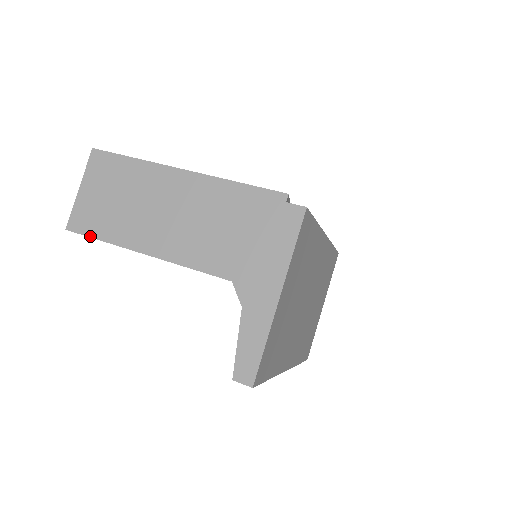
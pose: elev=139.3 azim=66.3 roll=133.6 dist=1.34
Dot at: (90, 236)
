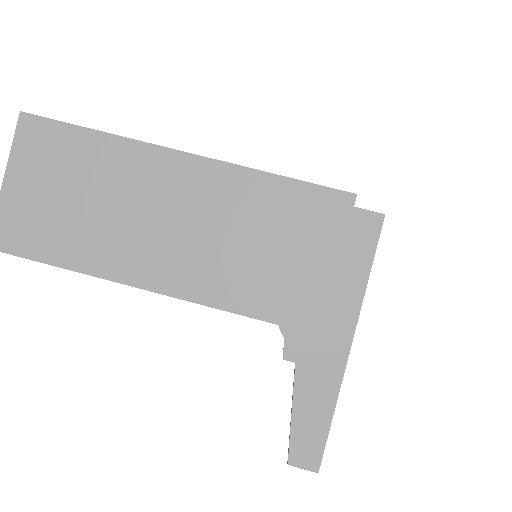
Dot at: (33, 258)
